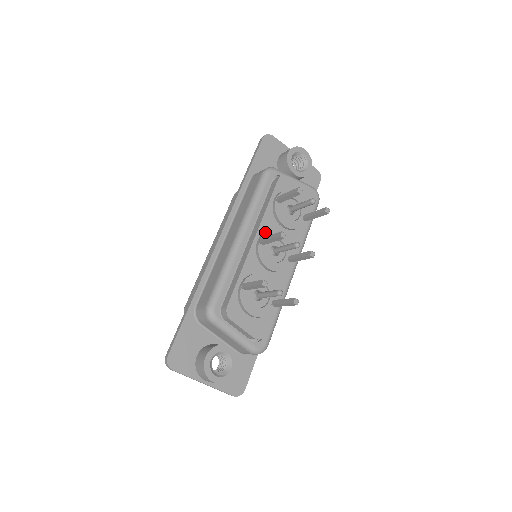
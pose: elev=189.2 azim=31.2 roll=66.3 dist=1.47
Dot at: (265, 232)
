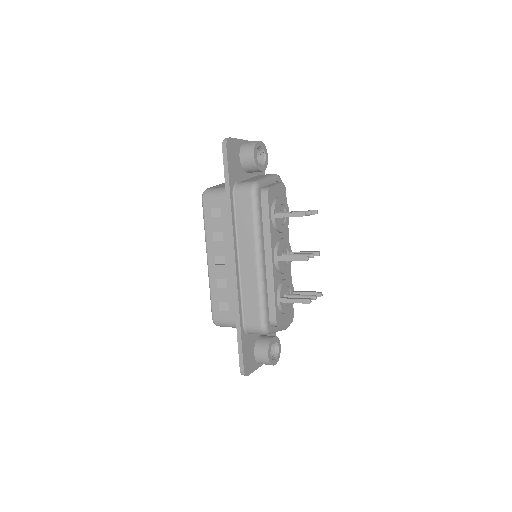
Dot at: (277, 249)
